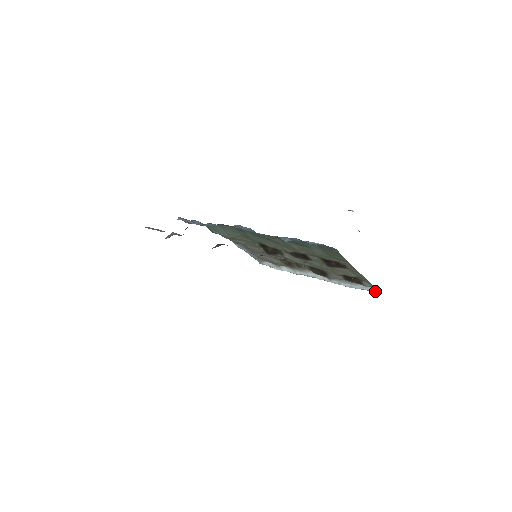
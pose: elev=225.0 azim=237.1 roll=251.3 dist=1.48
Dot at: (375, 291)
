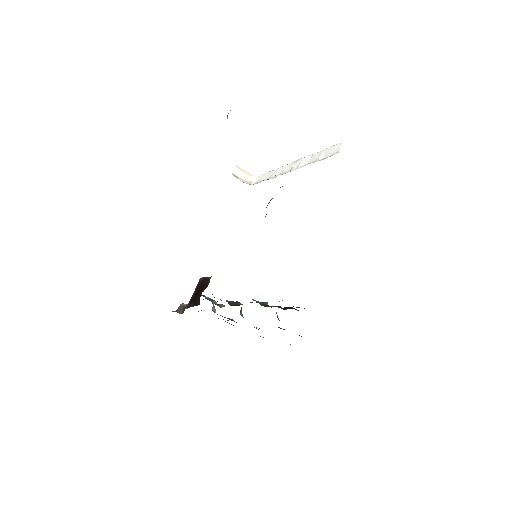
Dot at: occluded
